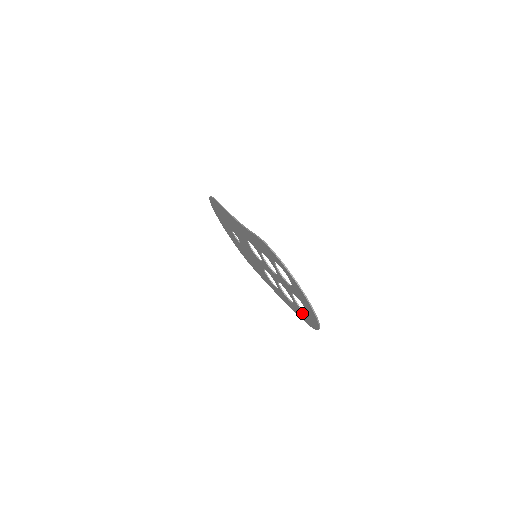
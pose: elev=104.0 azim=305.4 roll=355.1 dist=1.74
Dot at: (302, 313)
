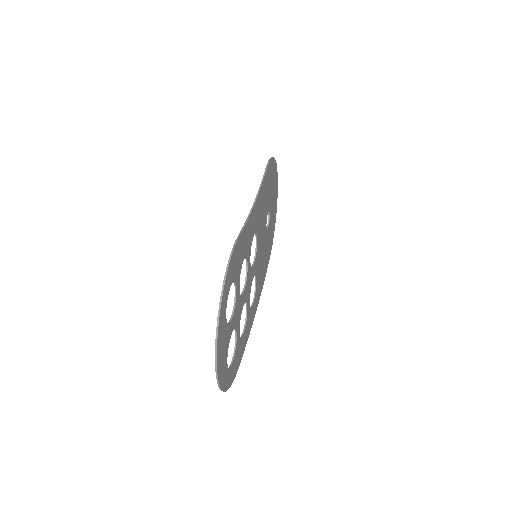
Dot at: (235, 356)
